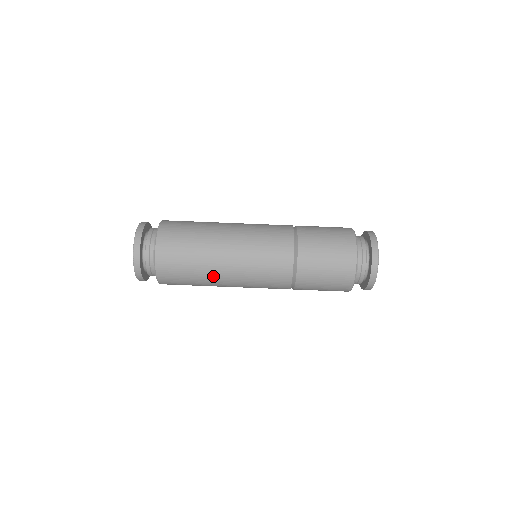
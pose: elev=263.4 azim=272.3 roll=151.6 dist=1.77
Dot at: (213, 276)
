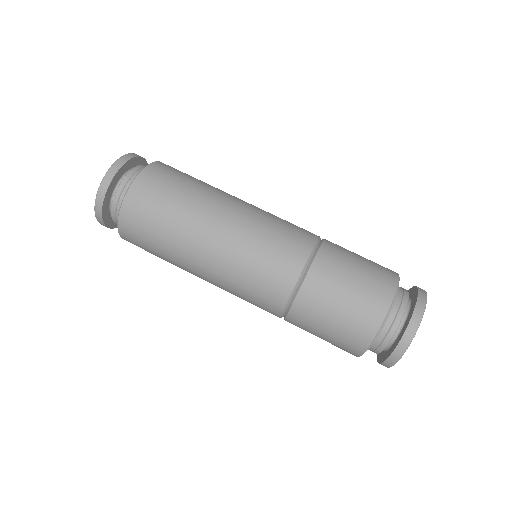
Dot at: (211, 203)
